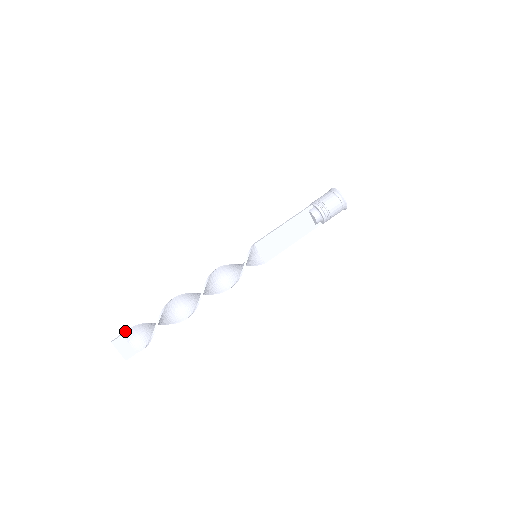
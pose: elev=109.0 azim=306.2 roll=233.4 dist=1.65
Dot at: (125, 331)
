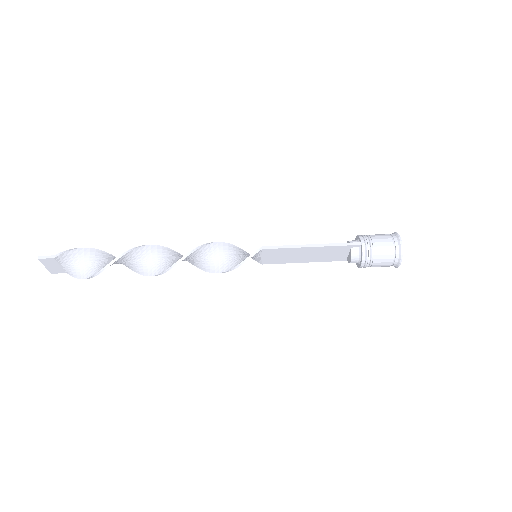
Dot at: (60, 254)
